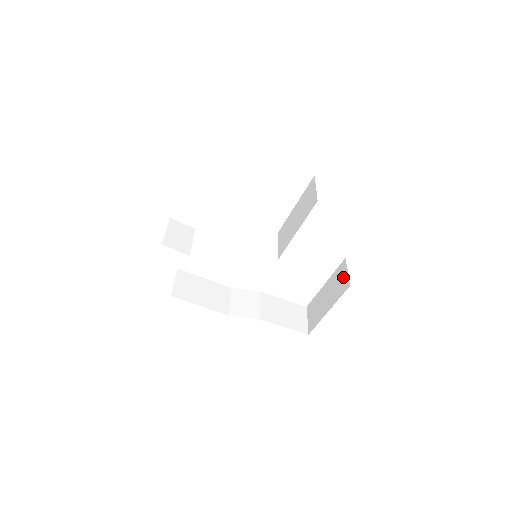
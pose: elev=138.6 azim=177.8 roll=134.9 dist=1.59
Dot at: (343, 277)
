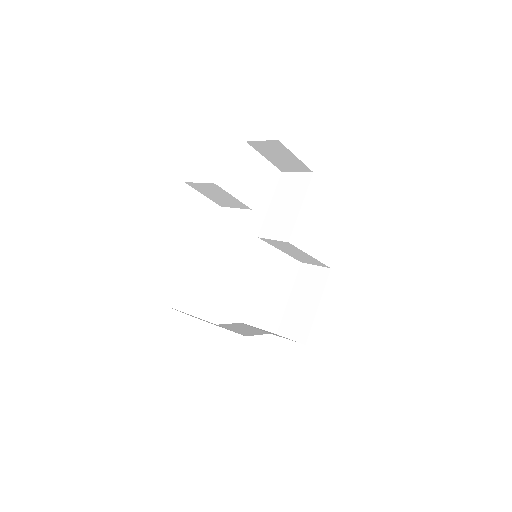
Dot at: (314, 272)
